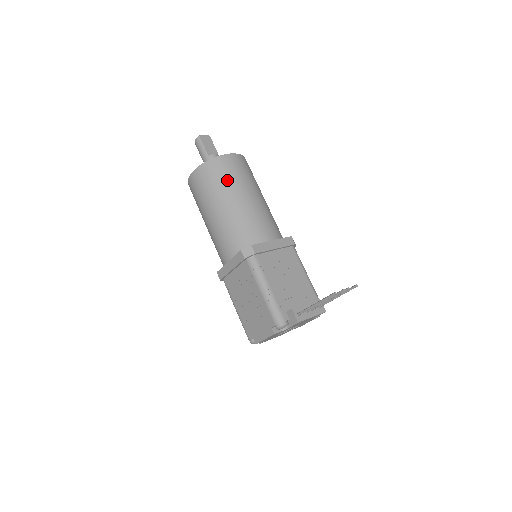
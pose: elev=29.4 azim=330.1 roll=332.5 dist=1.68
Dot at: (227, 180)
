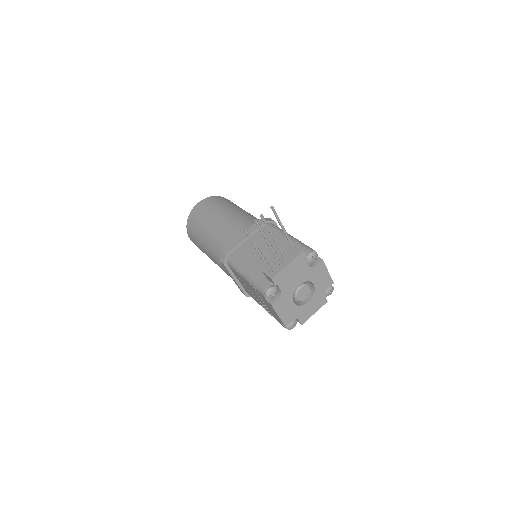
Dot at: (200, 222)
